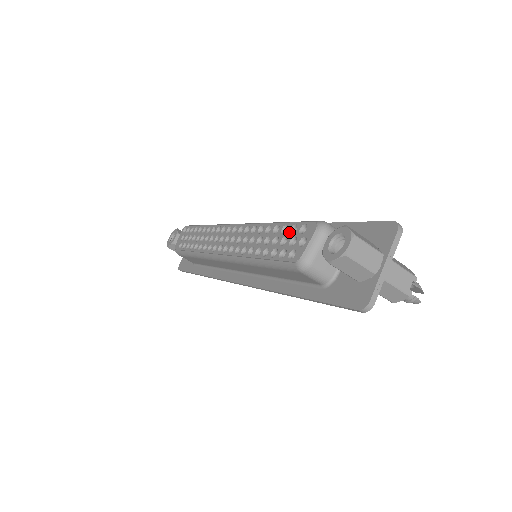
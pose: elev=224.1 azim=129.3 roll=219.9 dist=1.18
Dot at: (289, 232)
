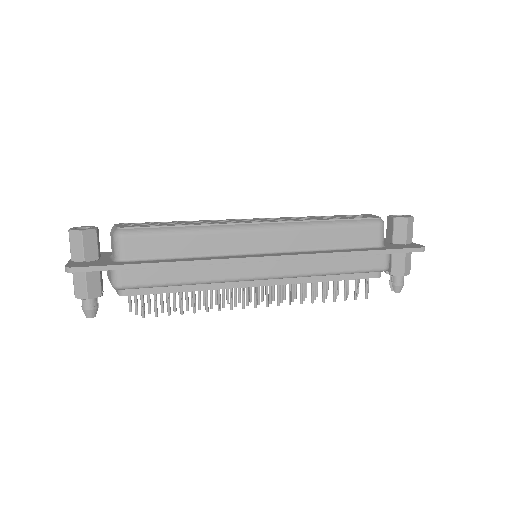
Dot at: (348, 215)
